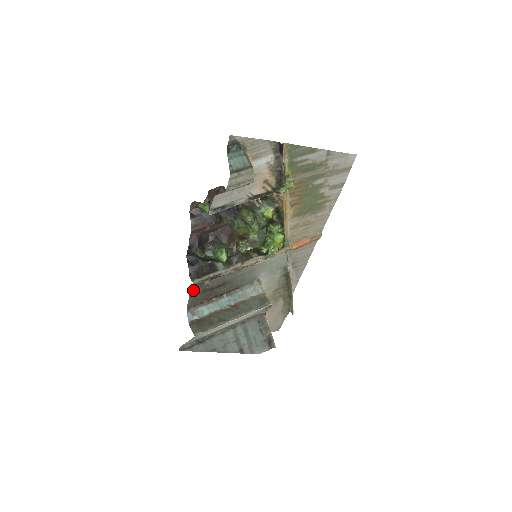
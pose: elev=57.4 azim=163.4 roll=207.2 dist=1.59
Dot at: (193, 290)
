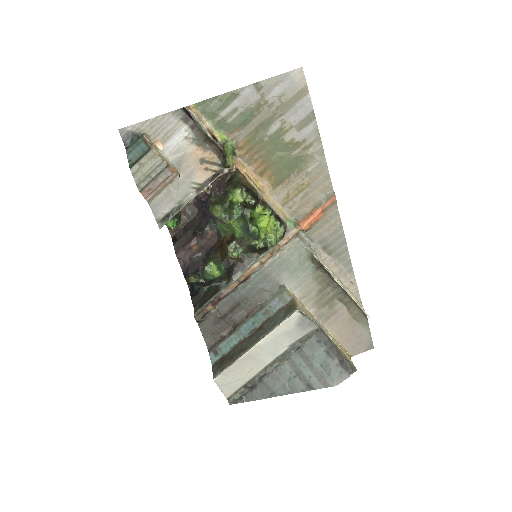
Dot at: (202, 324)
